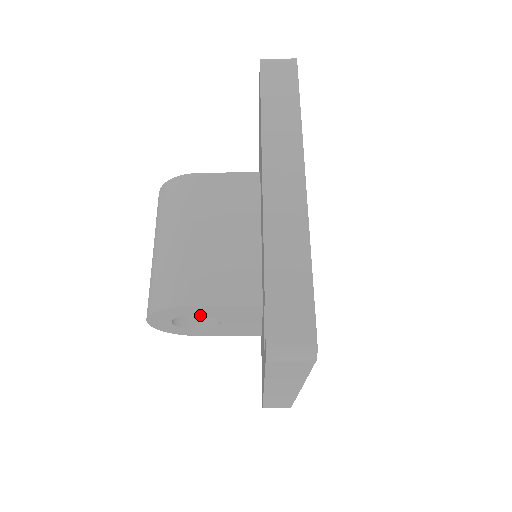
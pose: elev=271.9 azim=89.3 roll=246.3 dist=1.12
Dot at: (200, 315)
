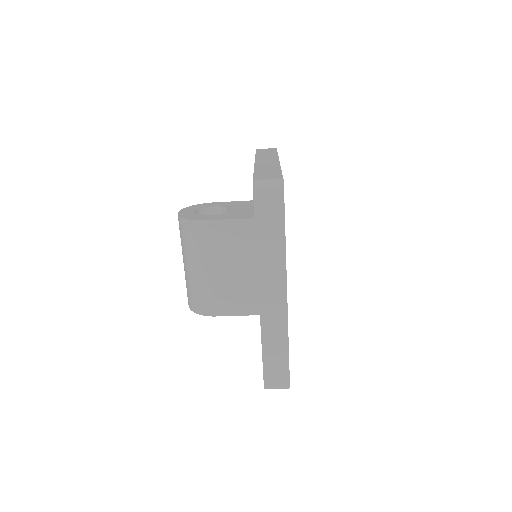
Dot at: occluded
